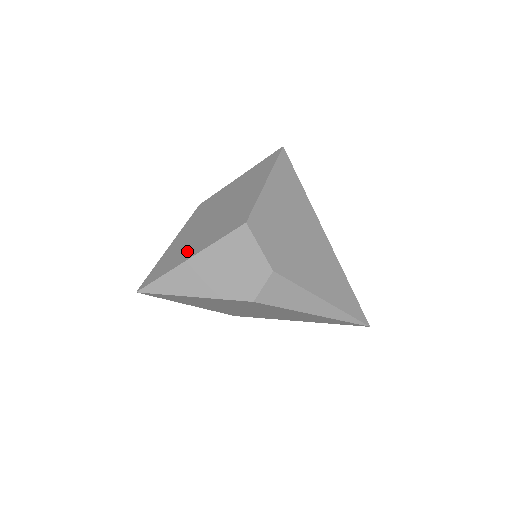
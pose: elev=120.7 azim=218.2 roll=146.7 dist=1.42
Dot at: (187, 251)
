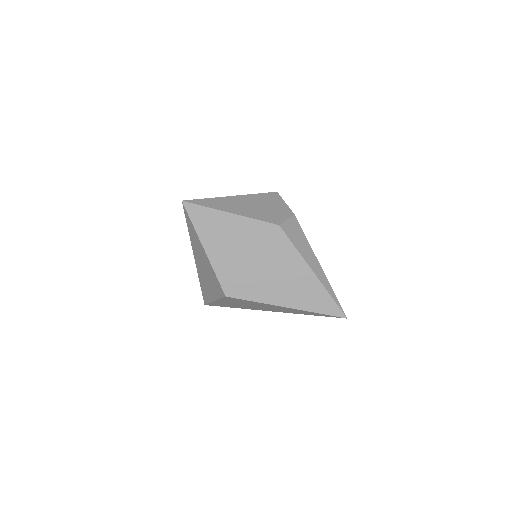
Dot at: occluded
